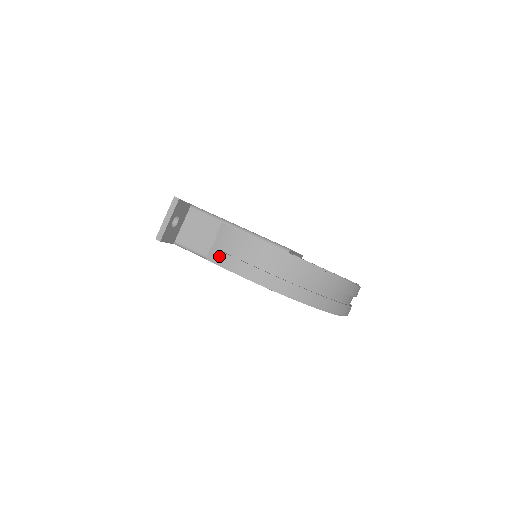
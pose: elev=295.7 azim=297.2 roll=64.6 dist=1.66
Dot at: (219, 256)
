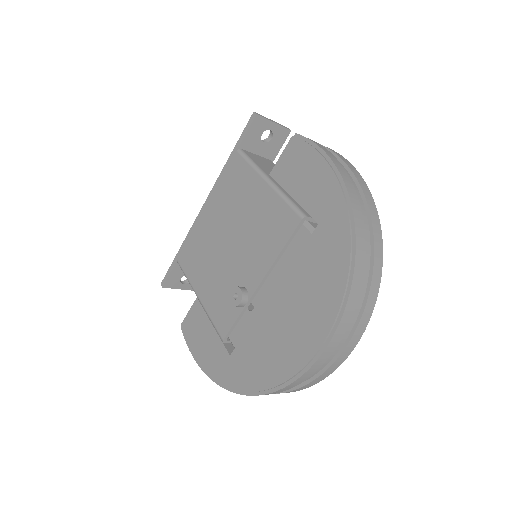
Dot at: (310, 139)
